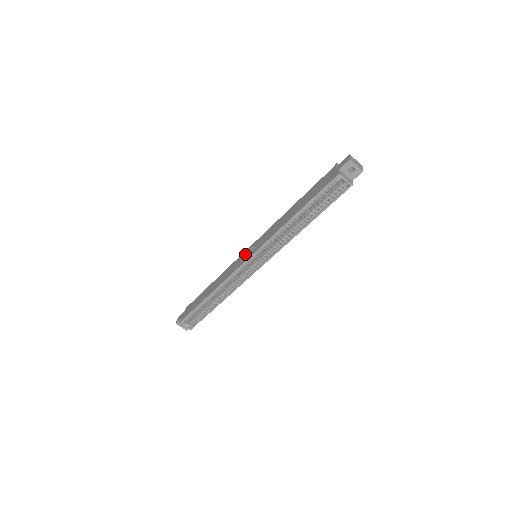
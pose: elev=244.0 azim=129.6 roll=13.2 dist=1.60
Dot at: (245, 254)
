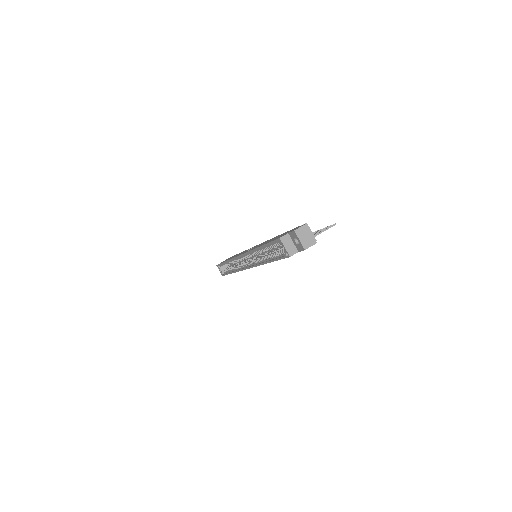
Dot at: occluded
